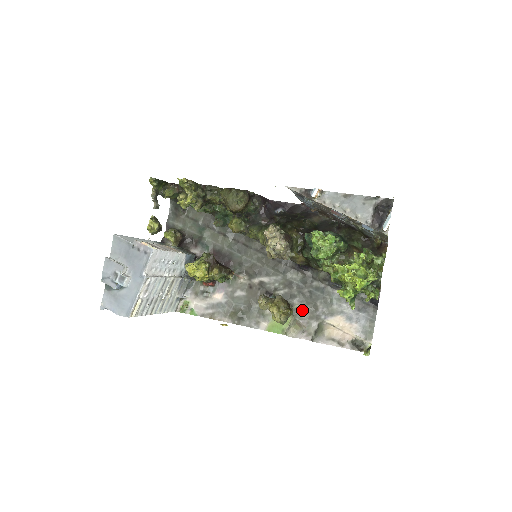
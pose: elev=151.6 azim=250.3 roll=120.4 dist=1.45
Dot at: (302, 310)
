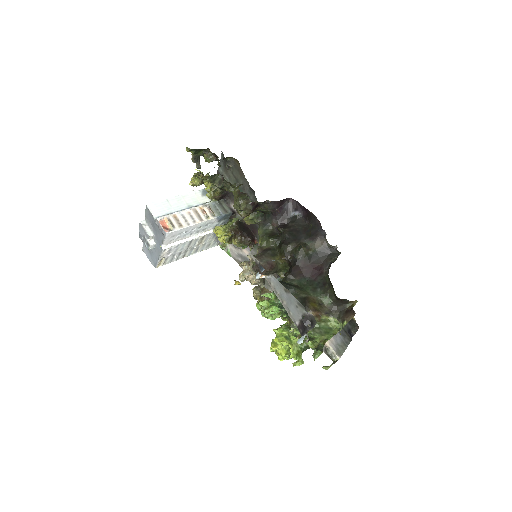
Dot at: occluded
